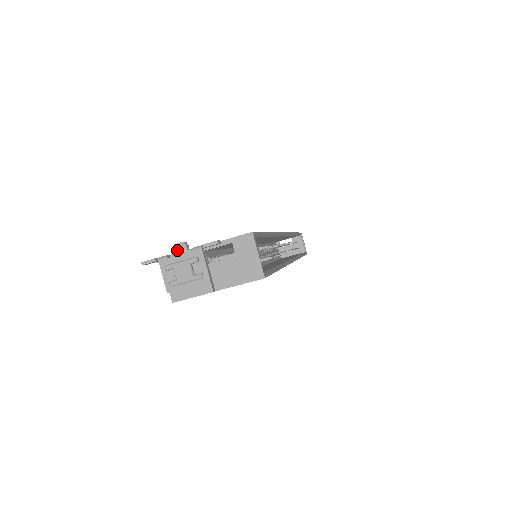
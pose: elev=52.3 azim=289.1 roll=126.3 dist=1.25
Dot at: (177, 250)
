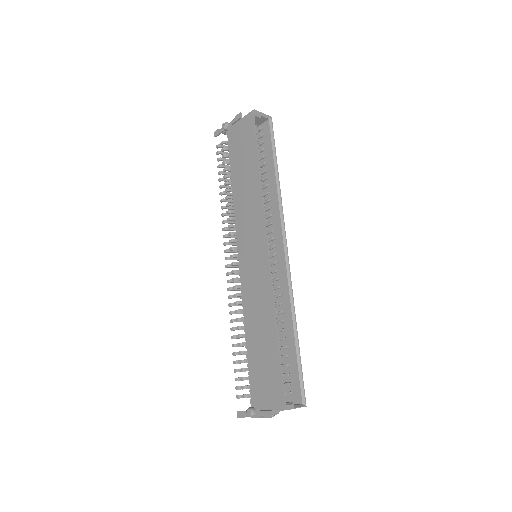
Dot at: (251, 415)
